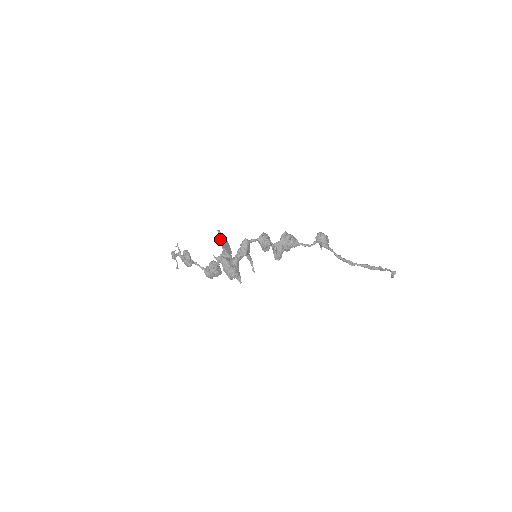
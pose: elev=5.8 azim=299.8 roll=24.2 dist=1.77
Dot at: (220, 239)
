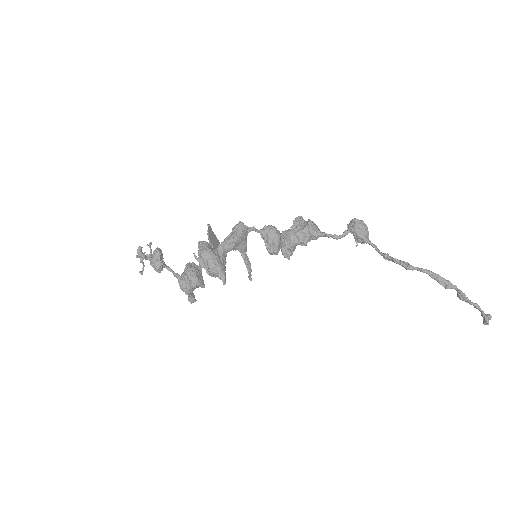
Dot at: (208, 233)
